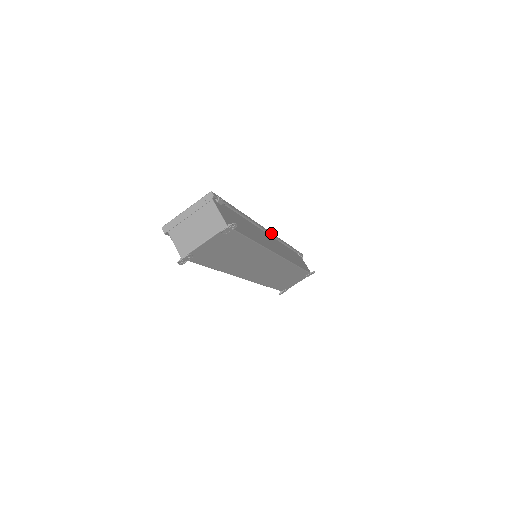
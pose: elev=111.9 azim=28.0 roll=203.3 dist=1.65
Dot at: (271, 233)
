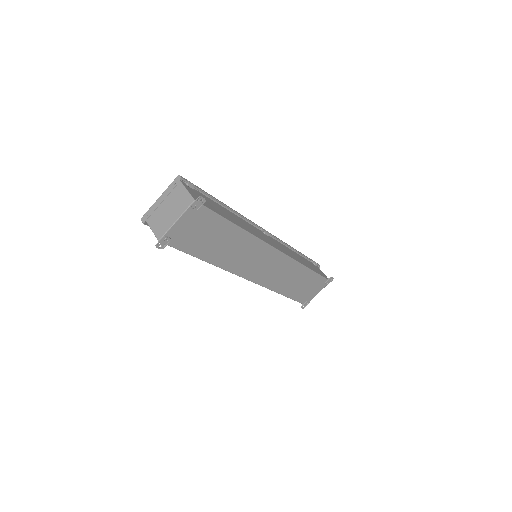
Dot at: (268, 232)
